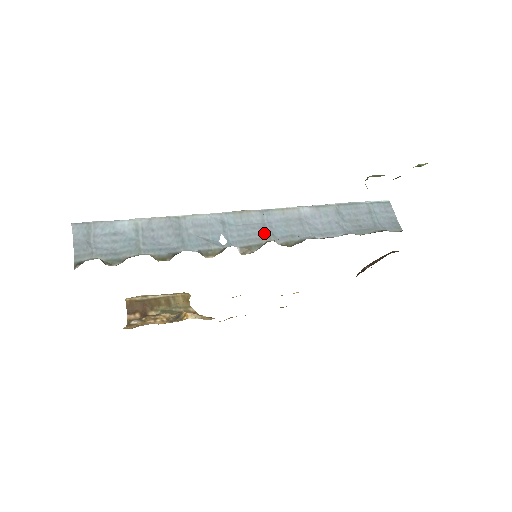
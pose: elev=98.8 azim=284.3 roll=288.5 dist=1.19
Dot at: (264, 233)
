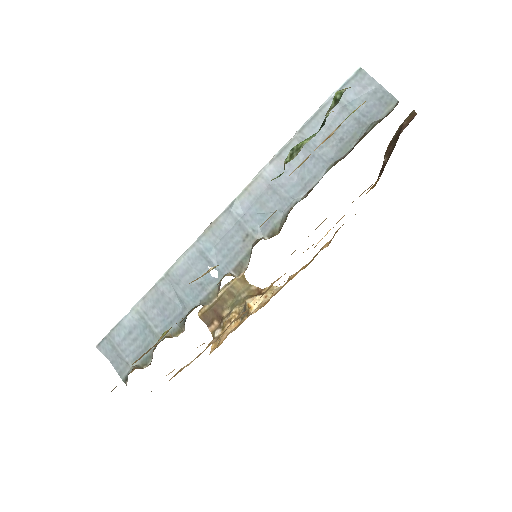
Dot at: (244, 236)
